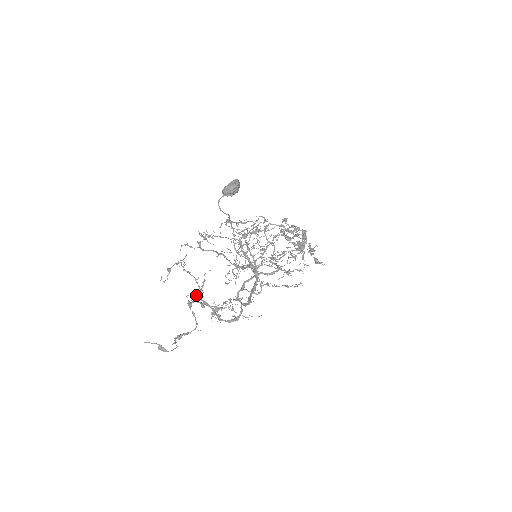
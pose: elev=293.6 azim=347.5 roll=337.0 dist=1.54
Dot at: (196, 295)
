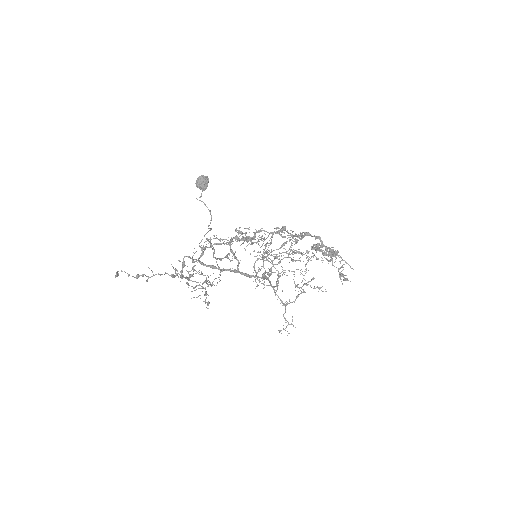
Dot at: occluded
